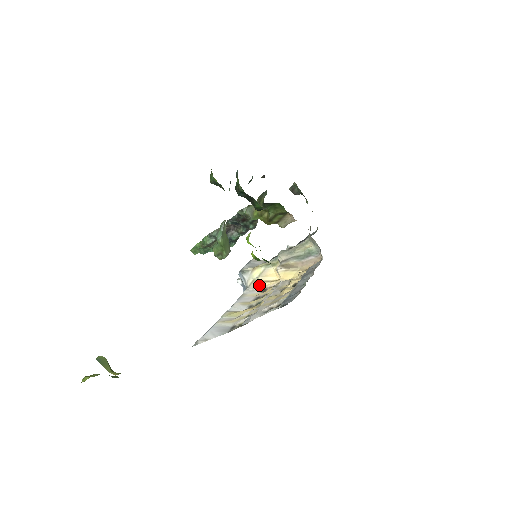
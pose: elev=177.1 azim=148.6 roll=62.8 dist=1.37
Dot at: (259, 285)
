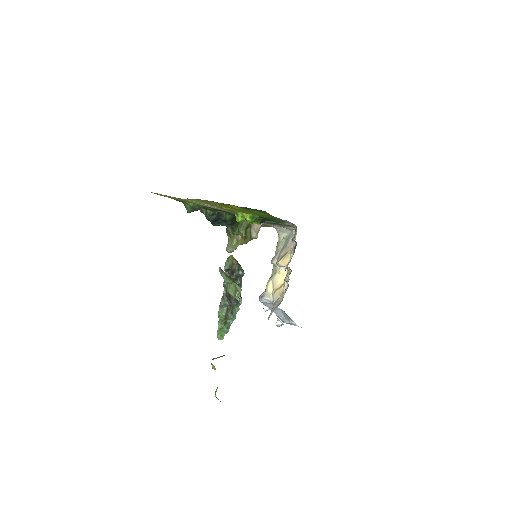
Dot at: (279, 293)
